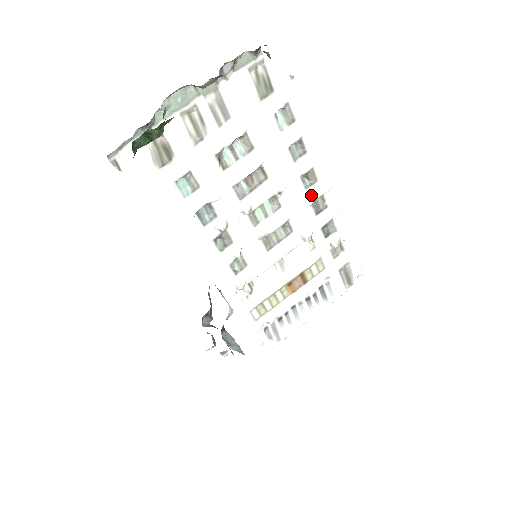
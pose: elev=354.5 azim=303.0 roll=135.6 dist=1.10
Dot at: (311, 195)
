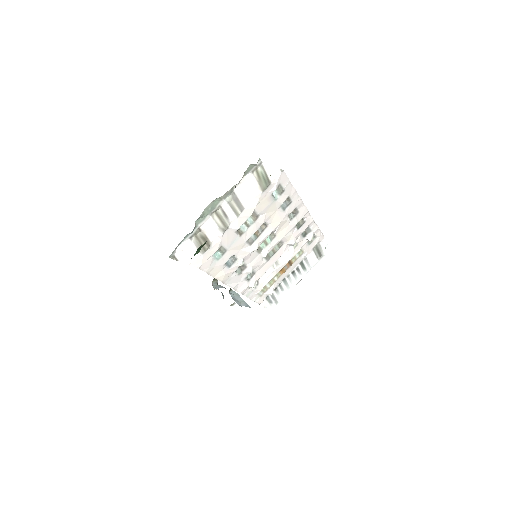
Dot at: (295, 222)
